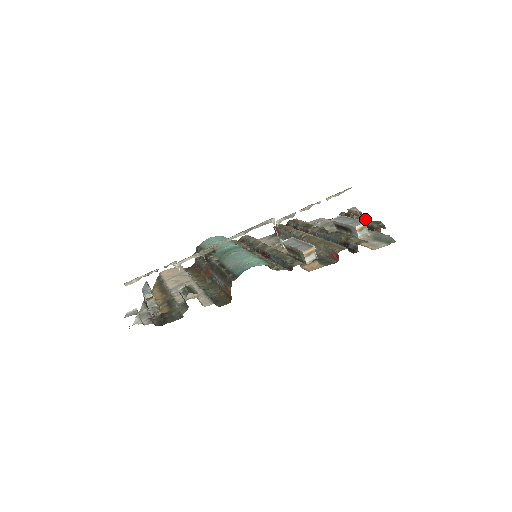
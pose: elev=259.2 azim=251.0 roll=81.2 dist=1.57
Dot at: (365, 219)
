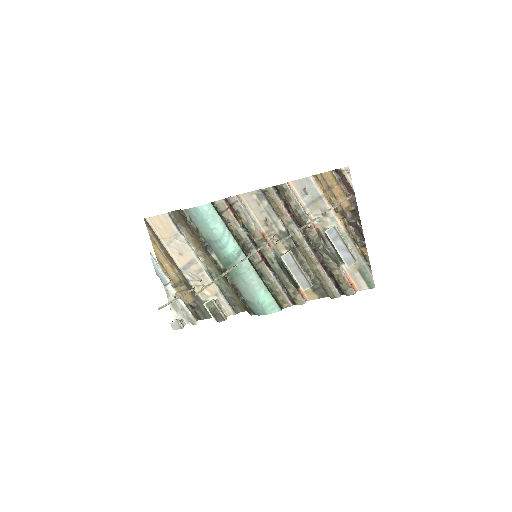
Dot at: (357, 242)
